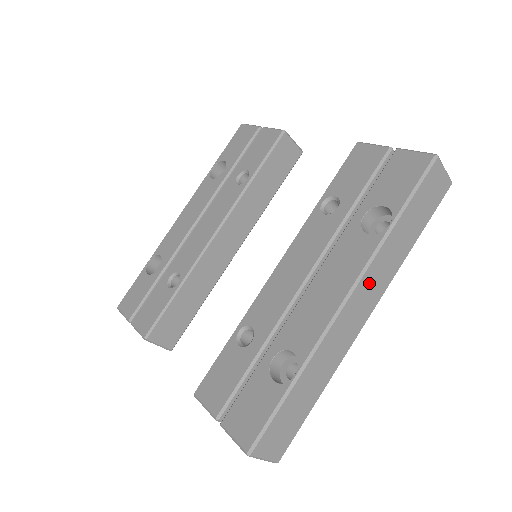
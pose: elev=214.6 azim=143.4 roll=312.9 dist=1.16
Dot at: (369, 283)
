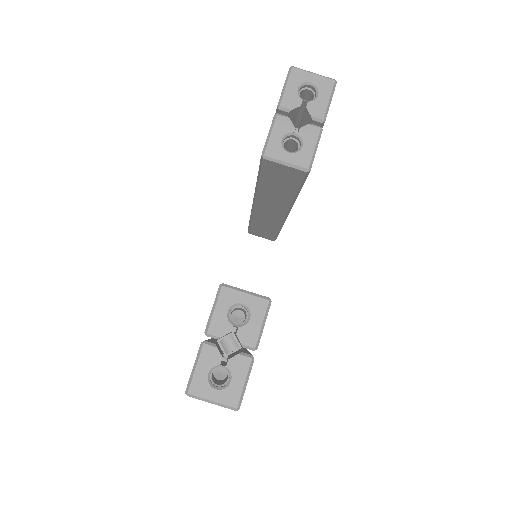
Dot at: occluded
